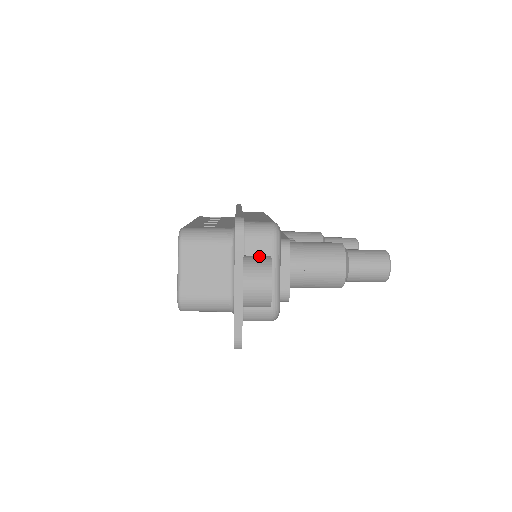
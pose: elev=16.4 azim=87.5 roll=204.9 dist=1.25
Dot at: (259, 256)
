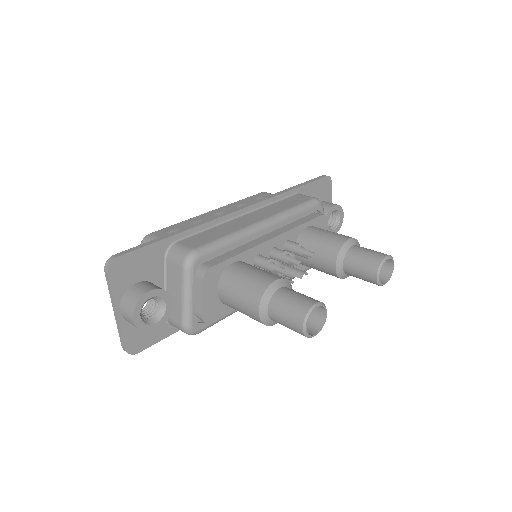
Dot at: (142, 288)
